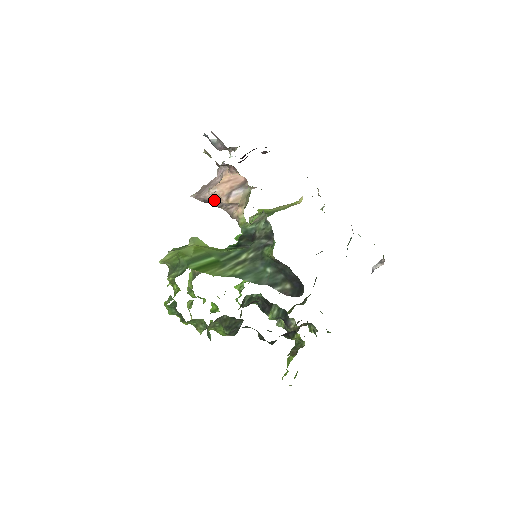
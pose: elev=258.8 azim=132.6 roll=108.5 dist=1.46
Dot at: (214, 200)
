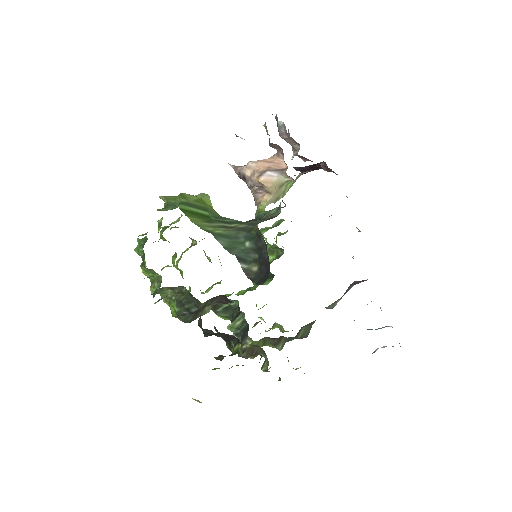
Dot at: (248, 176)
